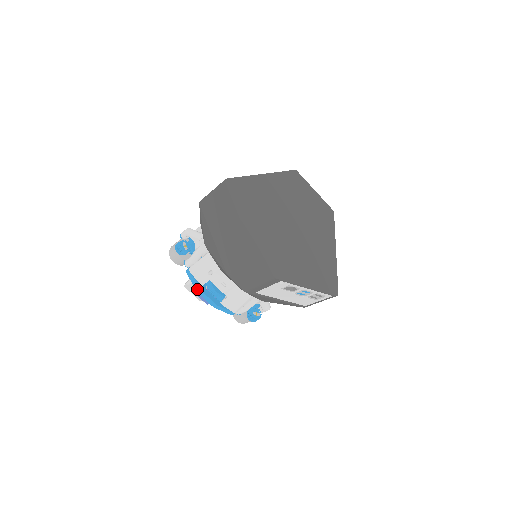
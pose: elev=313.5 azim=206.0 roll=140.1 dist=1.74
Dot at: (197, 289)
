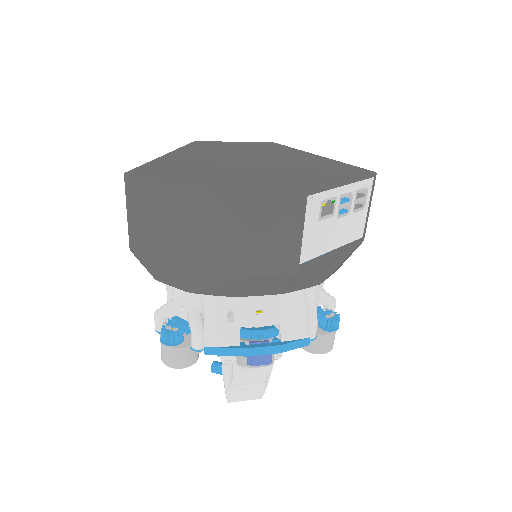
Dot at: (238, 354)
